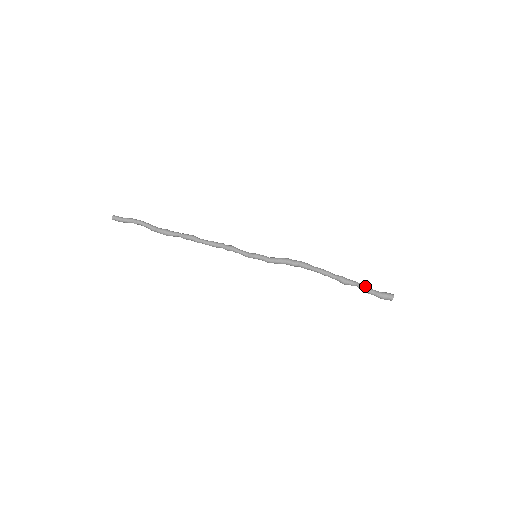
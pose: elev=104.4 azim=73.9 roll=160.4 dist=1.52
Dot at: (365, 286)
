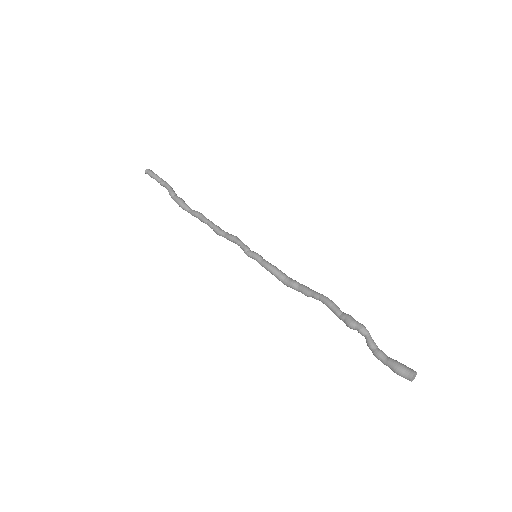
Dot at: occluded
